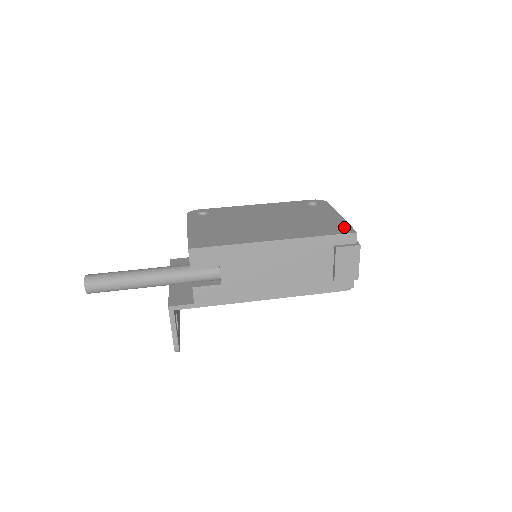
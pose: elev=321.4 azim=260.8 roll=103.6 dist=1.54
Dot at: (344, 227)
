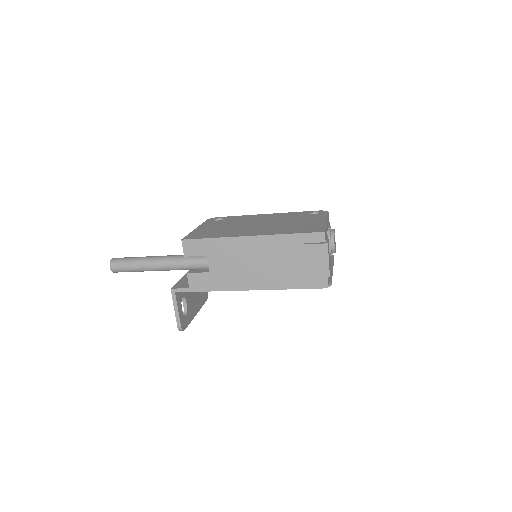
Dot at: (318, 228)
